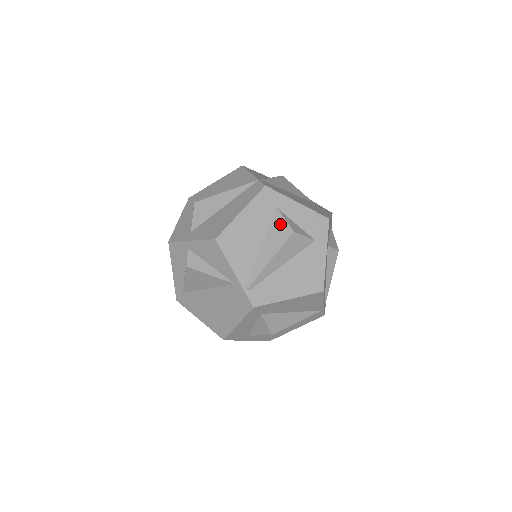
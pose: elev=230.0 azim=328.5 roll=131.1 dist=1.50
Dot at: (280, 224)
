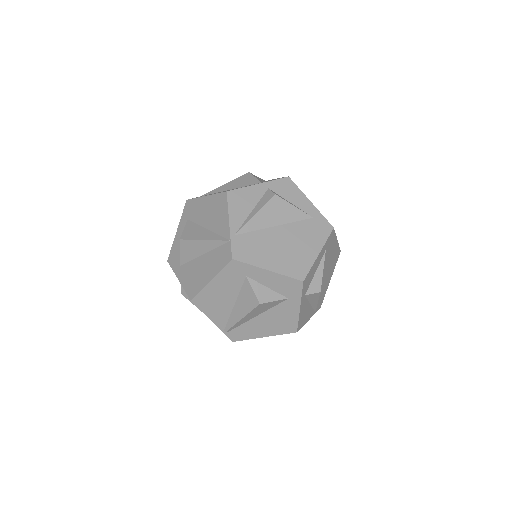
Dot at: (249, 292)
